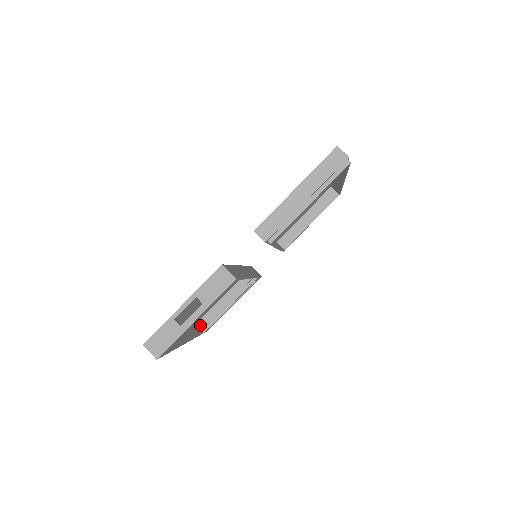
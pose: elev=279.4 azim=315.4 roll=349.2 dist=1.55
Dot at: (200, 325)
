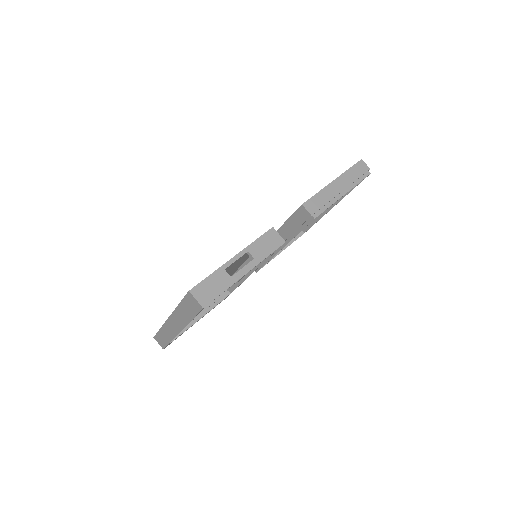
Dot at: occluded
